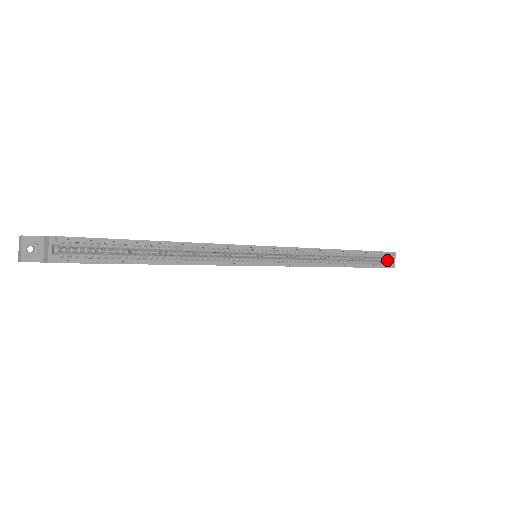
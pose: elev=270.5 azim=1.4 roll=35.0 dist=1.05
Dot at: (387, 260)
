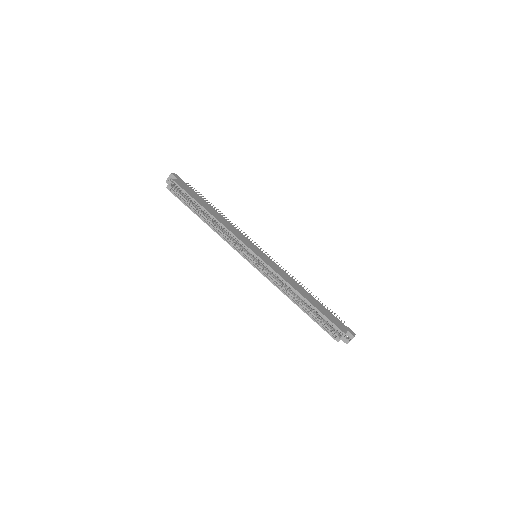
Dot at: (340, 335)
